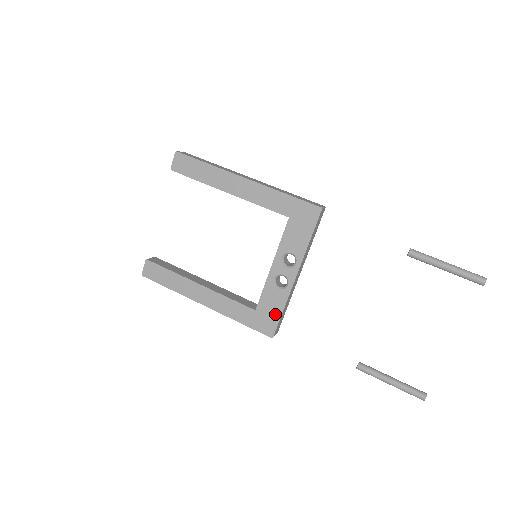
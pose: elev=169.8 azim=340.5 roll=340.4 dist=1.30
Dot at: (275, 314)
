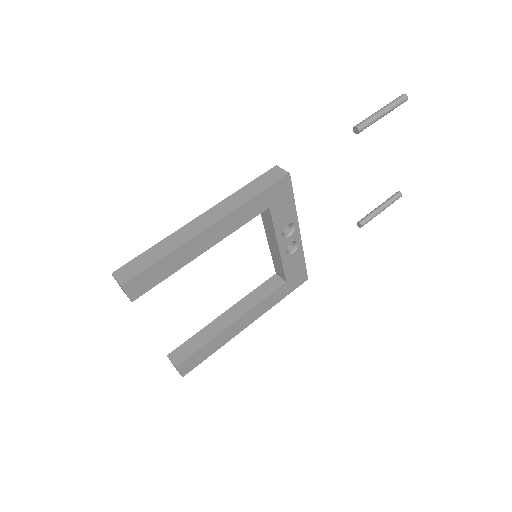
Dot at: (301, 267)
